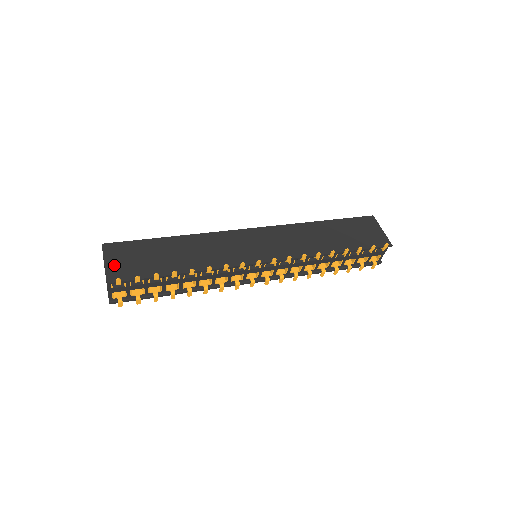
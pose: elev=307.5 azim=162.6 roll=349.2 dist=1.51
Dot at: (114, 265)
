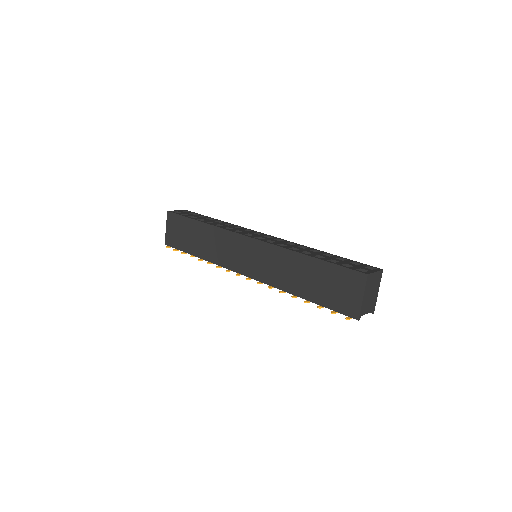
Dot at: (169, 232)
